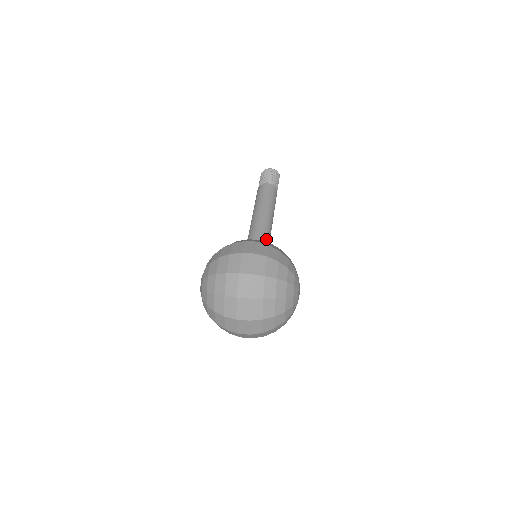
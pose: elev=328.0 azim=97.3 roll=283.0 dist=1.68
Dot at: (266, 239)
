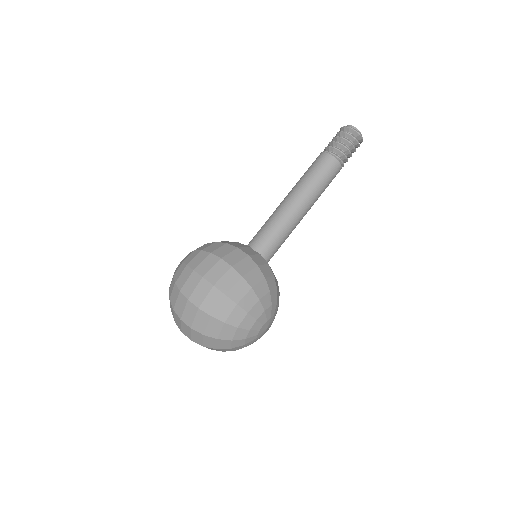
Dot at: (275, 242)
